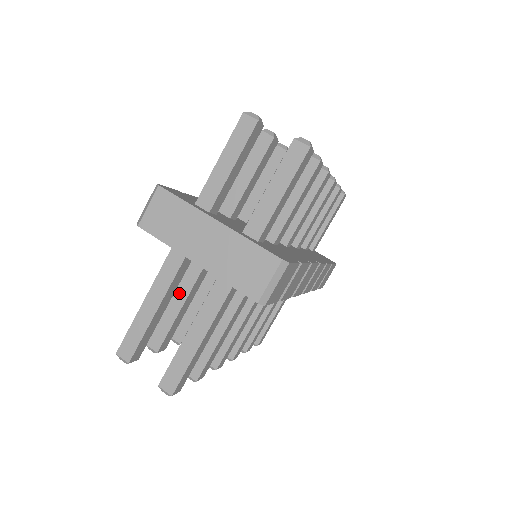
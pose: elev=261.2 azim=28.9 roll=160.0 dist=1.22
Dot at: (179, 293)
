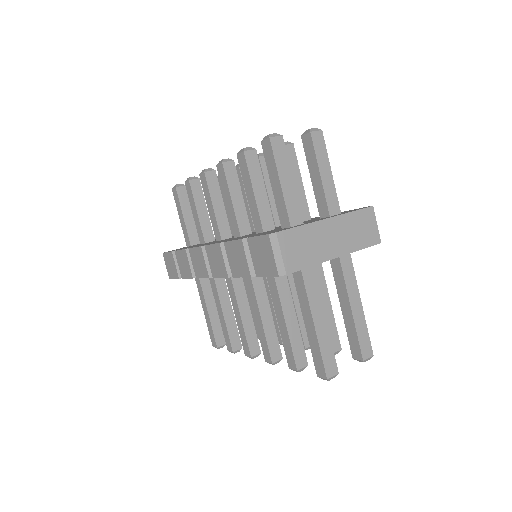
Dot at: (288, 312)
